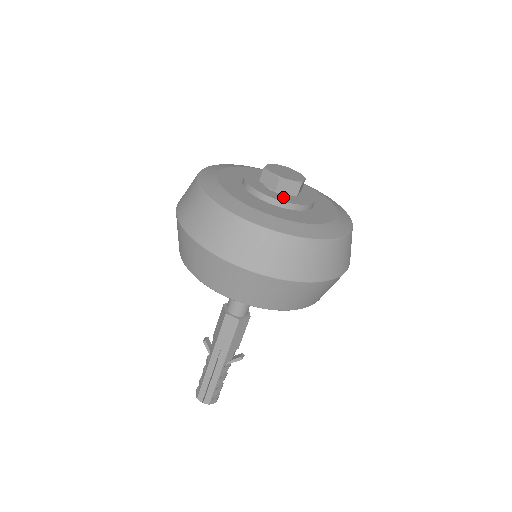
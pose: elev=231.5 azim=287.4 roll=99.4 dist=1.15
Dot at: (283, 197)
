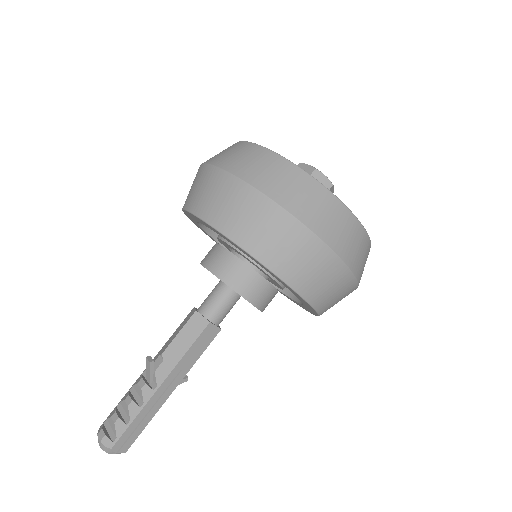
Dot at: occluded
